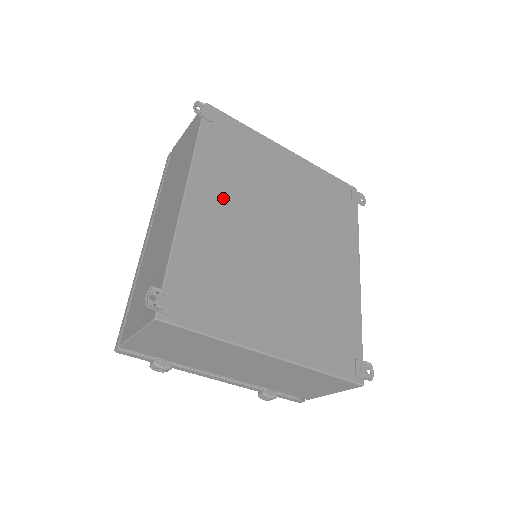
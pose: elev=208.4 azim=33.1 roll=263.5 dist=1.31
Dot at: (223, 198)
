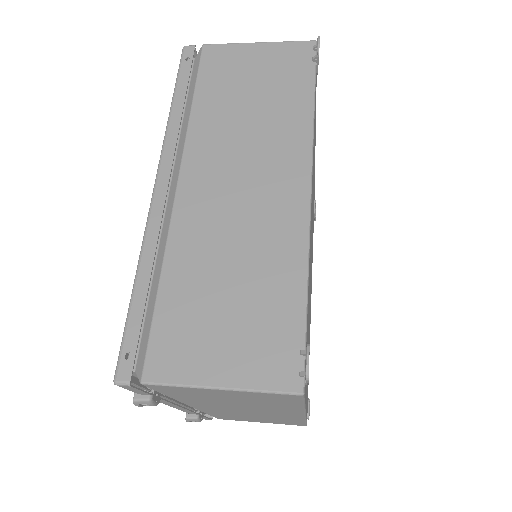
Dot at: (312, 198)
